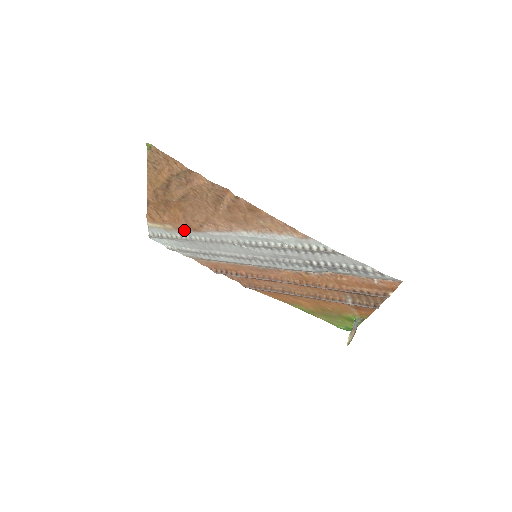
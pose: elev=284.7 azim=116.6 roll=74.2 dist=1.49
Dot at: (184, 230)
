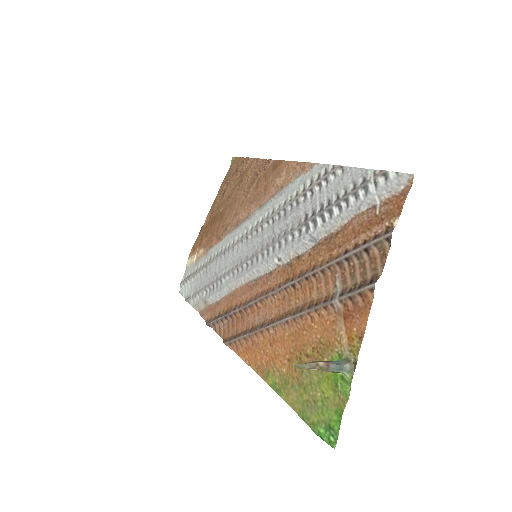
Dot at: (210, 248)
